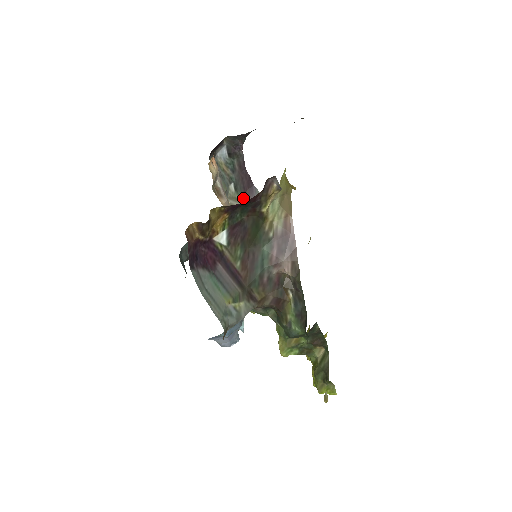
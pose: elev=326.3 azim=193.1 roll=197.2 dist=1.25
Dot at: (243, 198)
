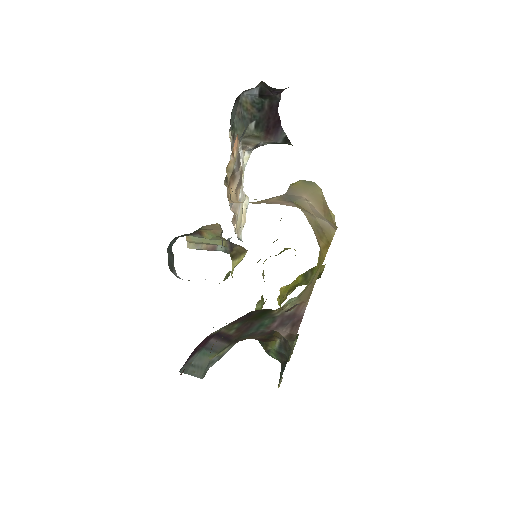
Dot at: (262, 135)
